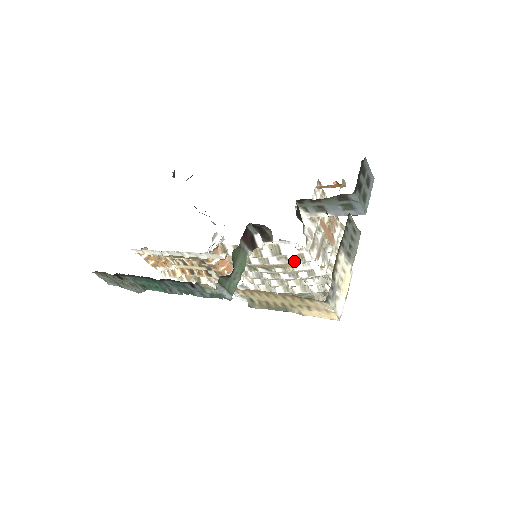
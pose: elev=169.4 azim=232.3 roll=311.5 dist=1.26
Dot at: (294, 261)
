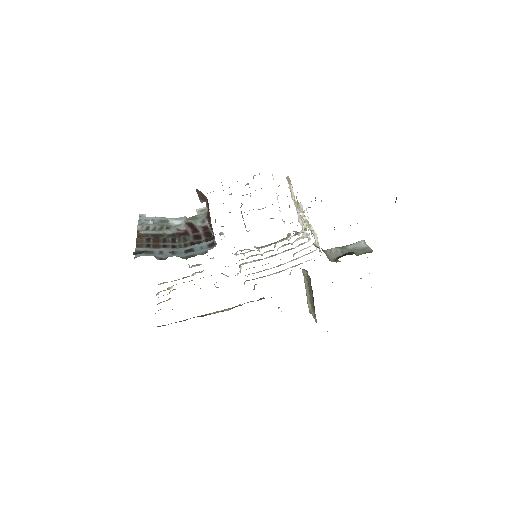
Dot at: (302, 256)
